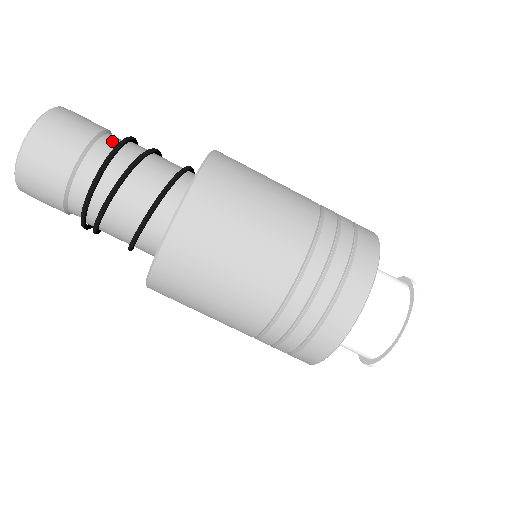
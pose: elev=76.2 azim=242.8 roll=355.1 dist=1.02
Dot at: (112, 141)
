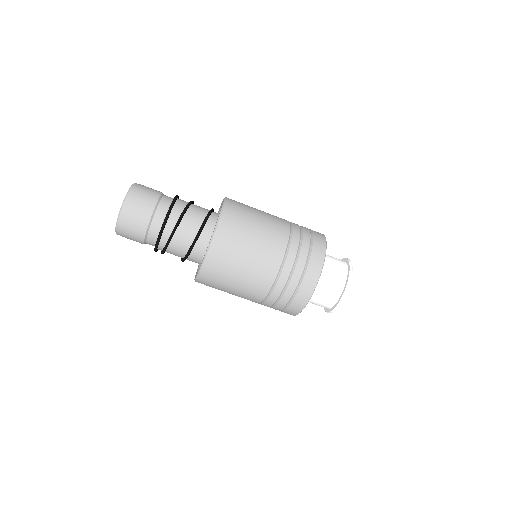
Dot at: (167, 202)
